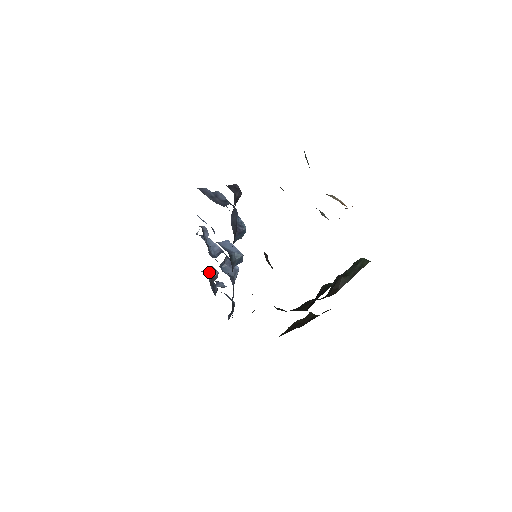
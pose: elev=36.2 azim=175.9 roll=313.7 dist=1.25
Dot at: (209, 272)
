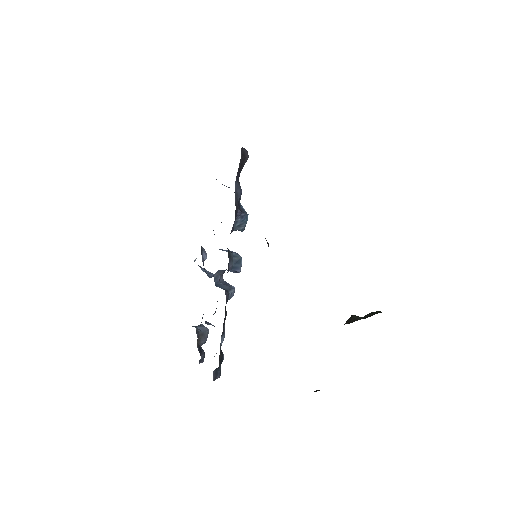
Dot at: (198, 327)
